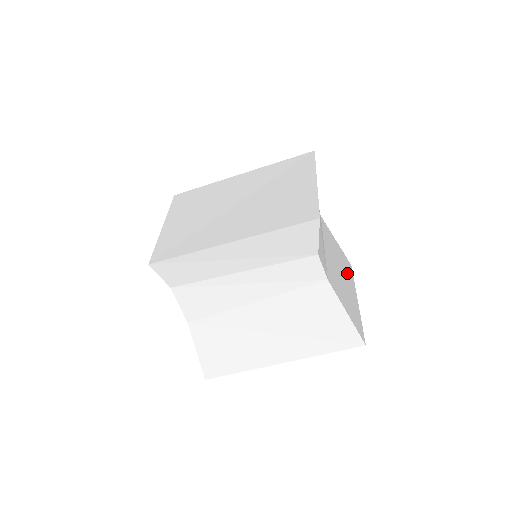
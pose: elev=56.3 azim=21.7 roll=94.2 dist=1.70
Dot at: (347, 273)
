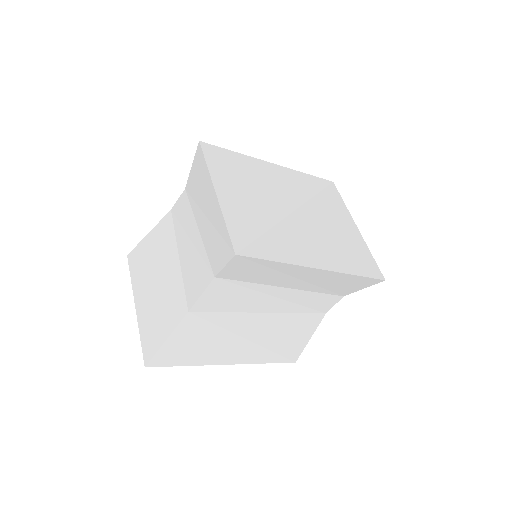
Dot at: occluded
